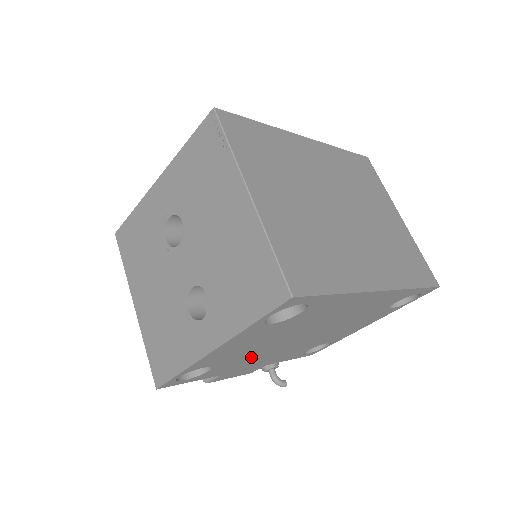
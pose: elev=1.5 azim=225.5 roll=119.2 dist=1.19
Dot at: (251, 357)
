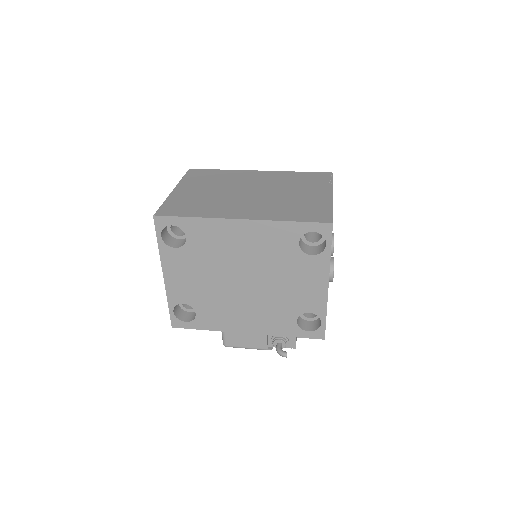
Dot at: (221, 305)
